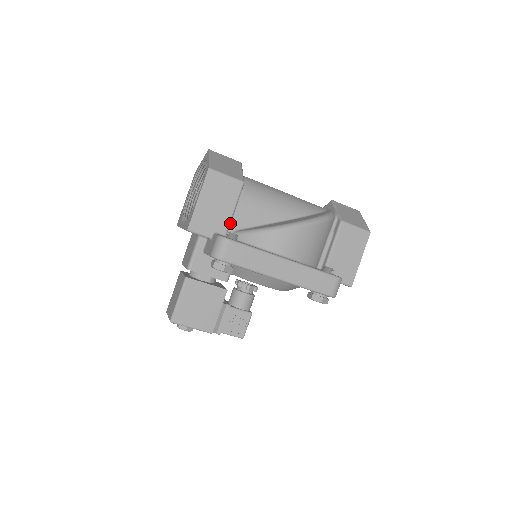
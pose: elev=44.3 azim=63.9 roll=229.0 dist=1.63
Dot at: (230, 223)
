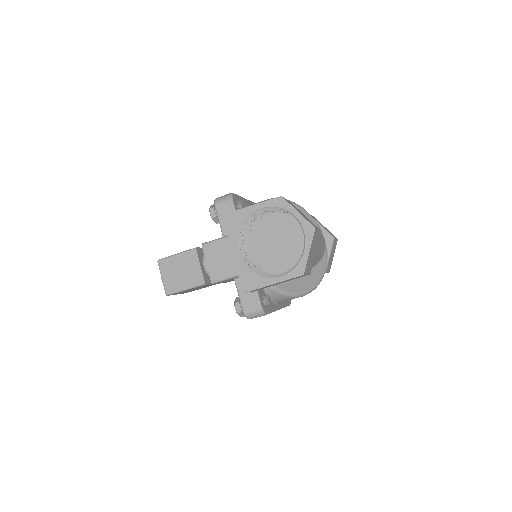
Dot at: occluded
